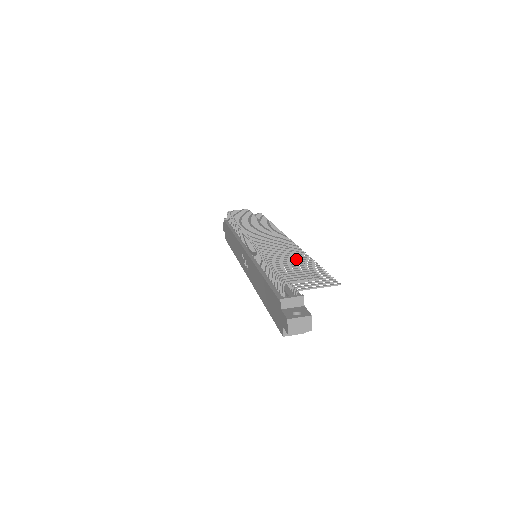
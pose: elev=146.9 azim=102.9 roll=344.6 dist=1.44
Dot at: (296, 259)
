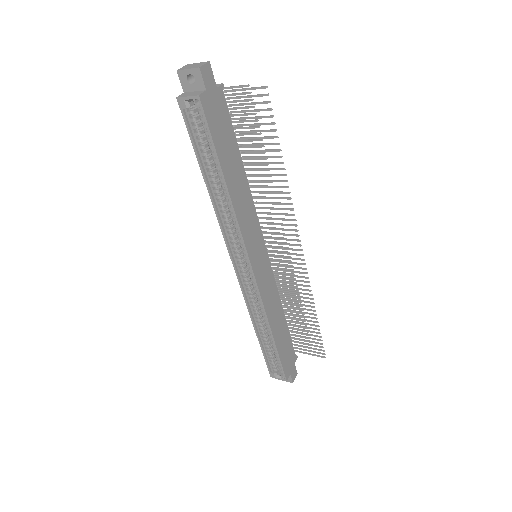
Dot at: (262, 152)
